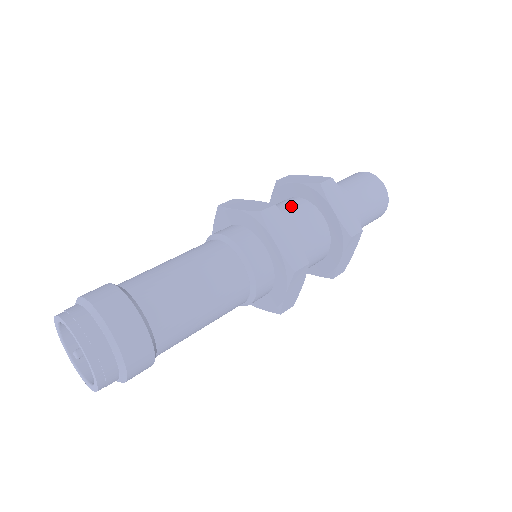
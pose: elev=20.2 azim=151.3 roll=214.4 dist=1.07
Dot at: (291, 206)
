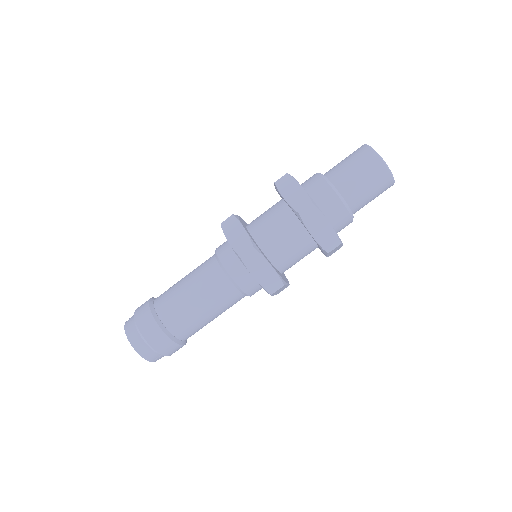
Dot at: (268, 209)
